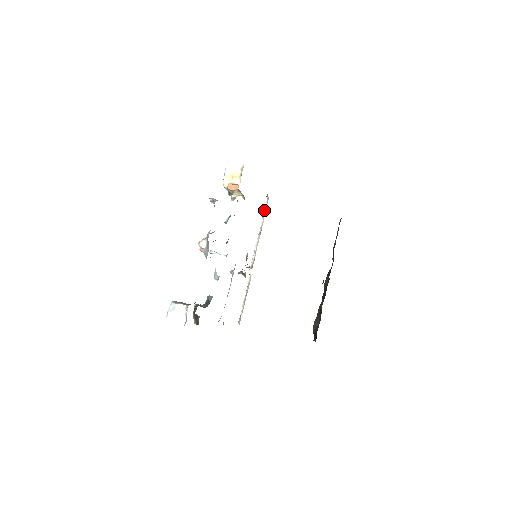
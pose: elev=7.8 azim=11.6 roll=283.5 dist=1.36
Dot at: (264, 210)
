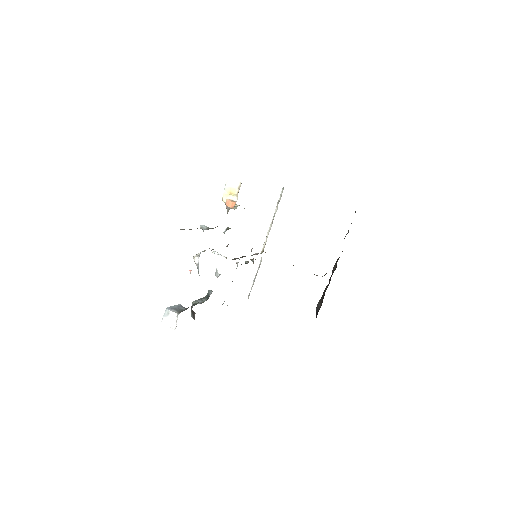
Dot at: (279, 199)
